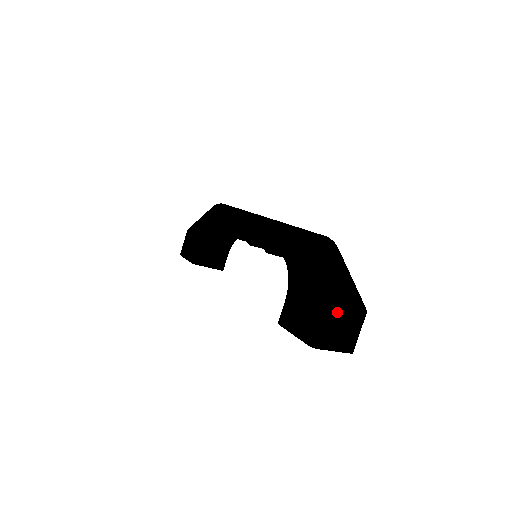
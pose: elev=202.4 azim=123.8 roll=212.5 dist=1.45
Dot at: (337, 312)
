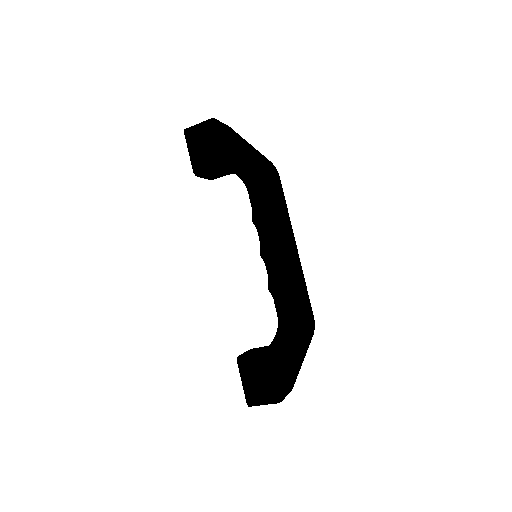
Dot at: occluded
